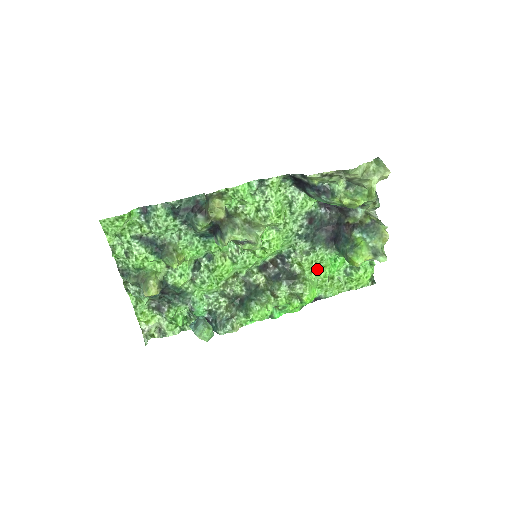
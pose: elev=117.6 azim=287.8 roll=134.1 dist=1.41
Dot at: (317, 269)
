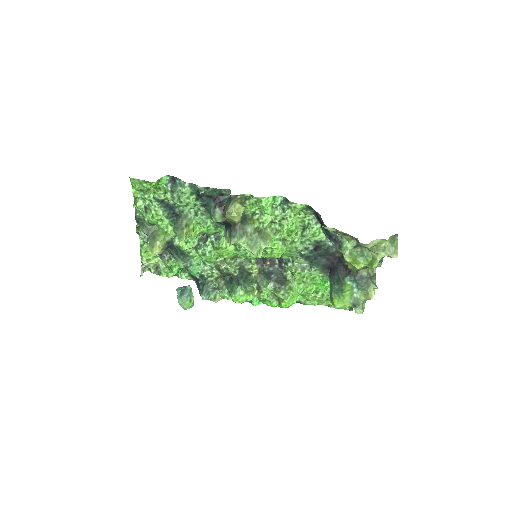
Dot at: (306, 283)
